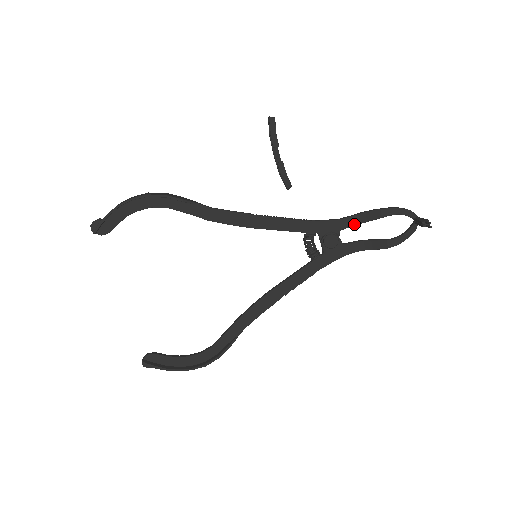
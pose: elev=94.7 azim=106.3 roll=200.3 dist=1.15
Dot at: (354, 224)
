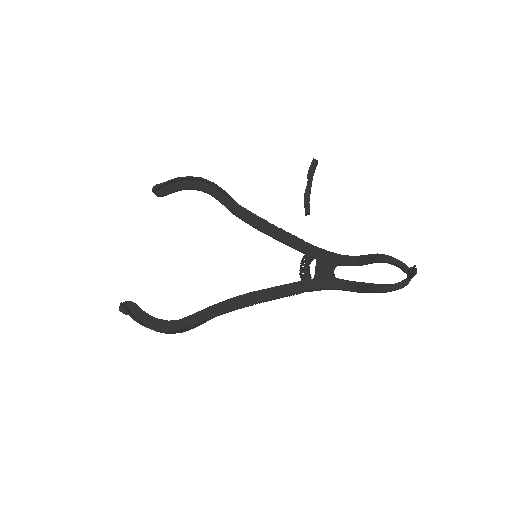
Dot at: (351, 263)
